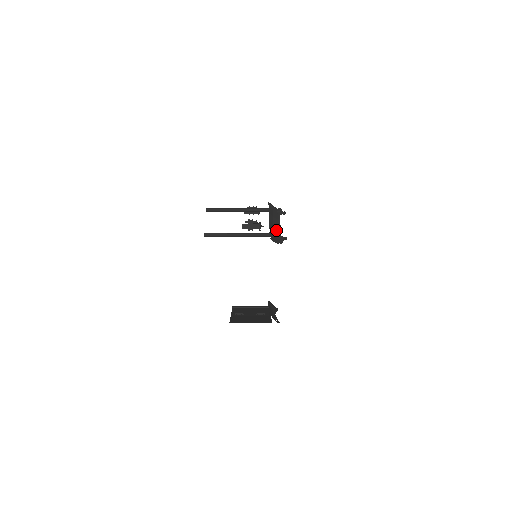
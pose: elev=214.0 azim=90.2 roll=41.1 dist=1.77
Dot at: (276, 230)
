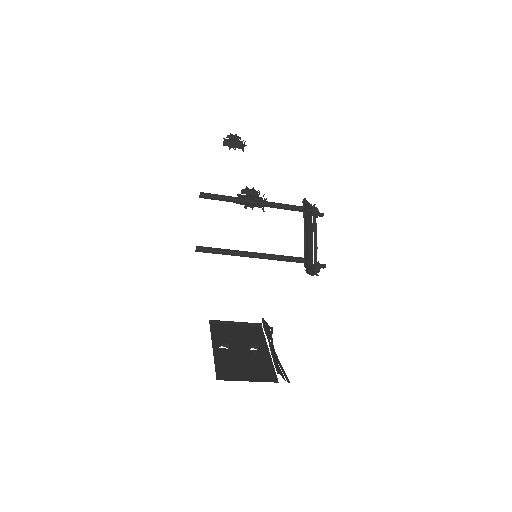
Dot at: (311, 250)
